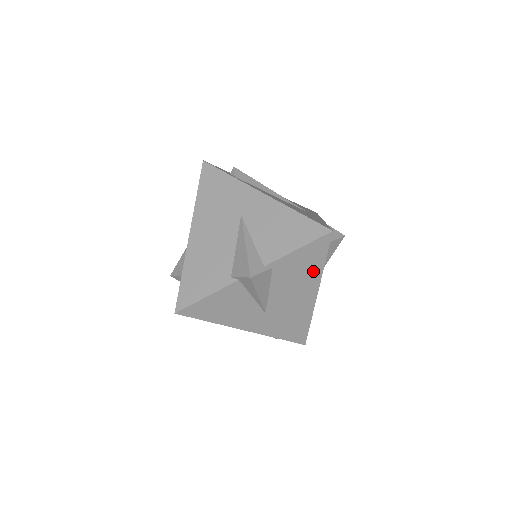
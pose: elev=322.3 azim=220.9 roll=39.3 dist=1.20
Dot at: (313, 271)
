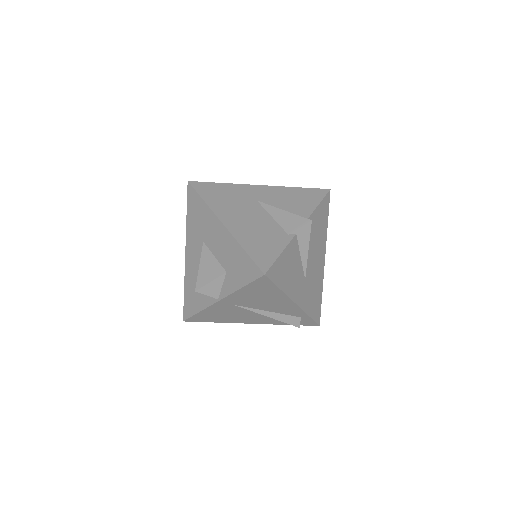
Dot at: (324, 231)
